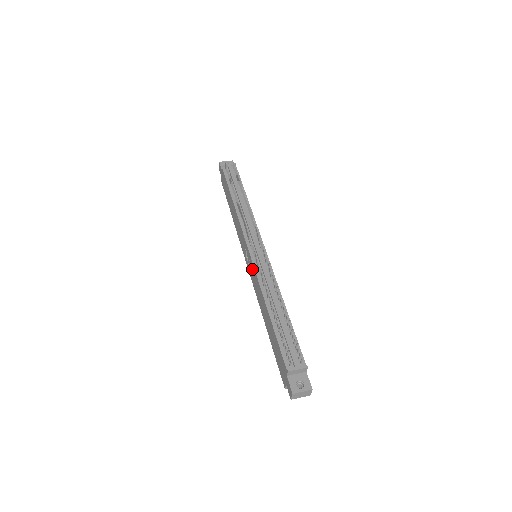
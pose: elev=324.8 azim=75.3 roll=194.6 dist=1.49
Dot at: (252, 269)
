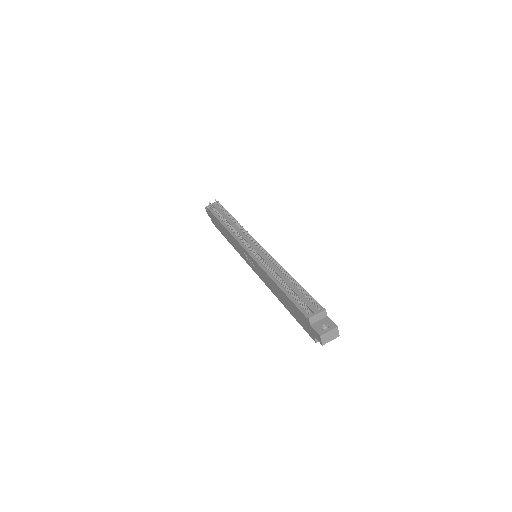
Dot at: (255, 265)
